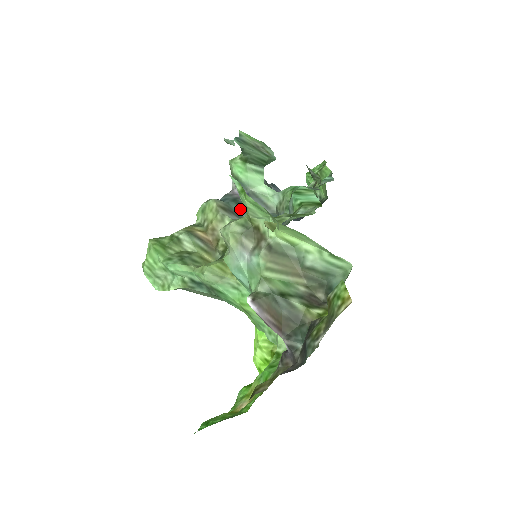
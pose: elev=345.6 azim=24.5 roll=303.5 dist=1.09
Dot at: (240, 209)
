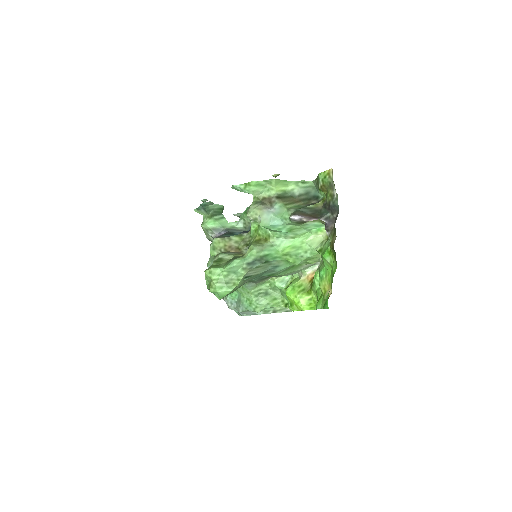
Dot at: occluded
